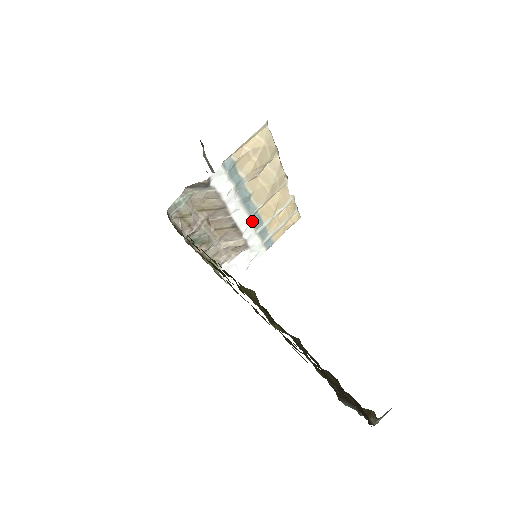
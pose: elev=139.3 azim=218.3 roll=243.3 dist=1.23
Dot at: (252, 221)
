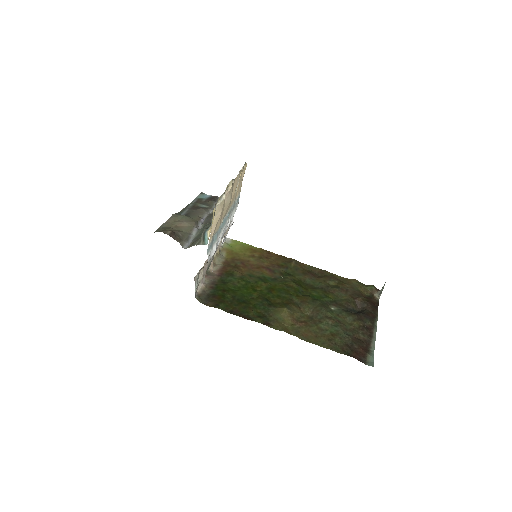
Dot at: (228, 219)
